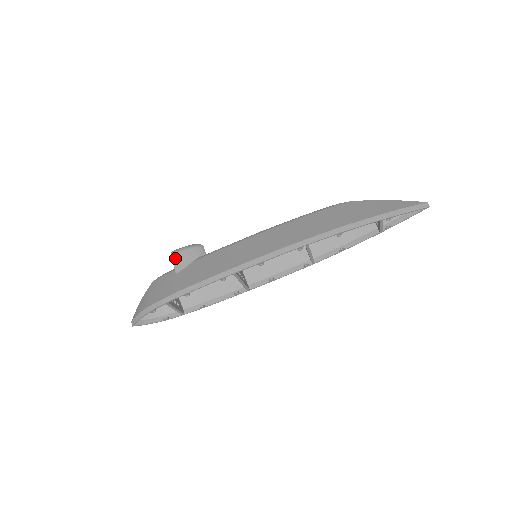
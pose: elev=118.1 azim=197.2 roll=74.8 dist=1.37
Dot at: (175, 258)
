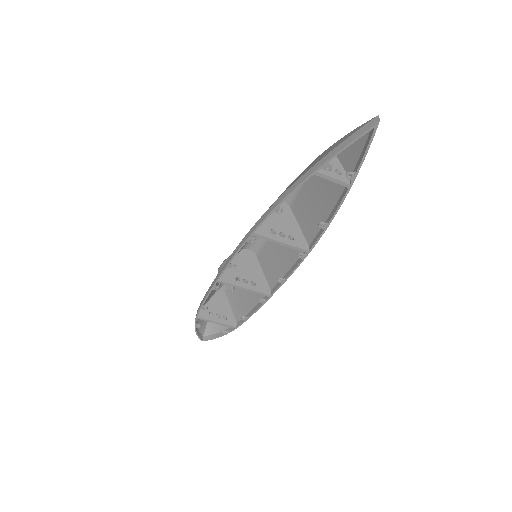
Dot at: (218, 271)
